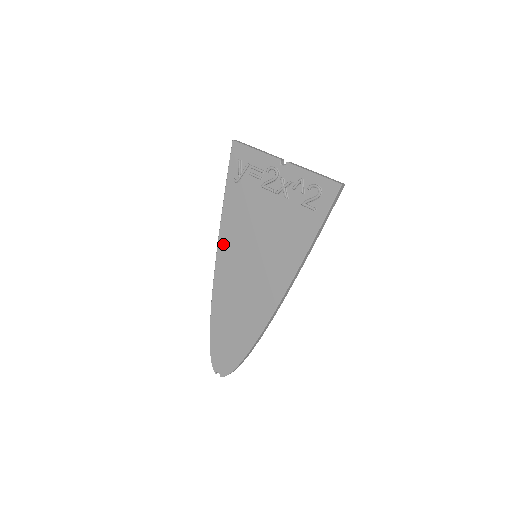
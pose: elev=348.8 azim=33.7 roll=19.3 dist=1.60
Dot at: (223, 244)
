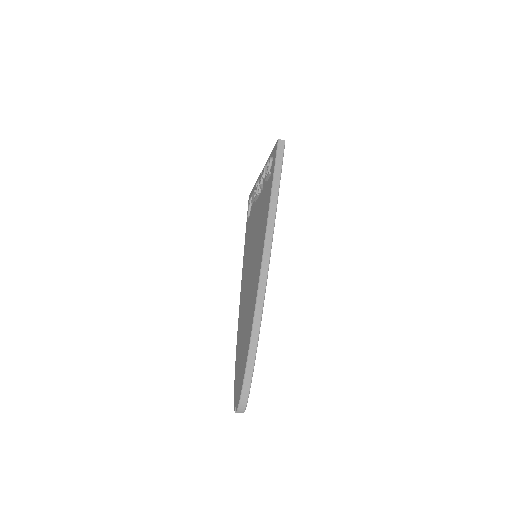
Dot at: (243, 270)
